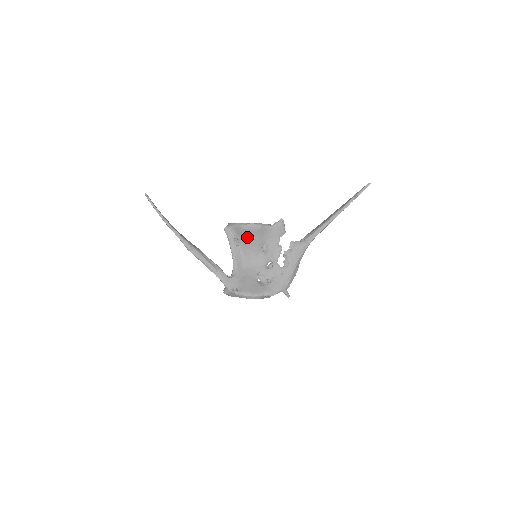
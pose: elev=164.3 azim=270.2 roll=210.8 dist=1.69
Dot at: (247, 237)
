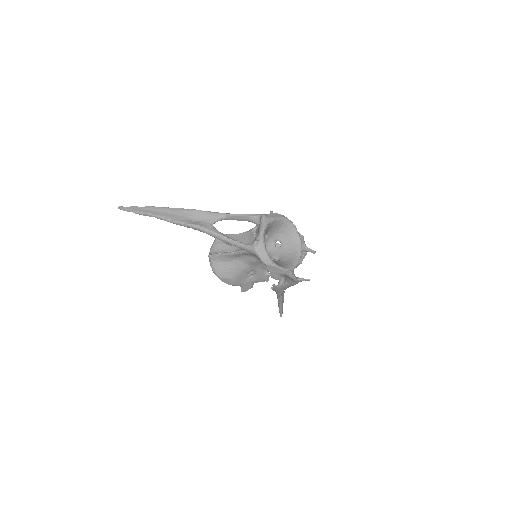
Dot at: occluded
